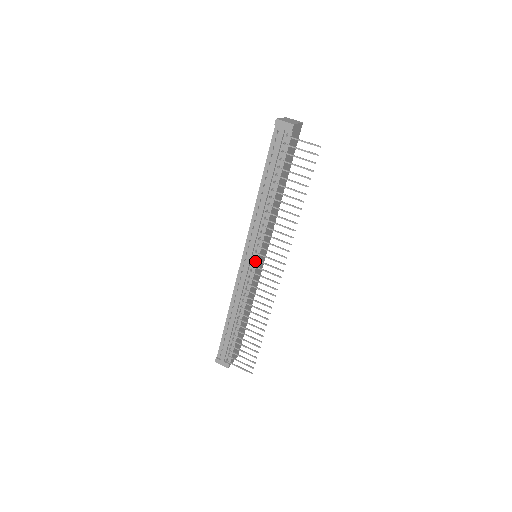
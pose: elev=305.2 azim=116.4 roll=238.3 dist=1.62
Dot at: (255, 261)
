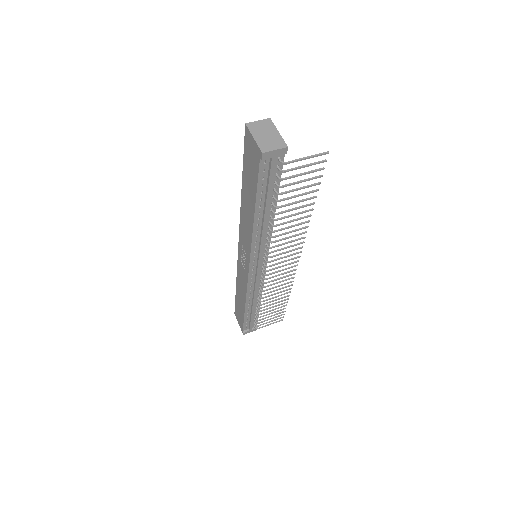
Dot at: occluded
